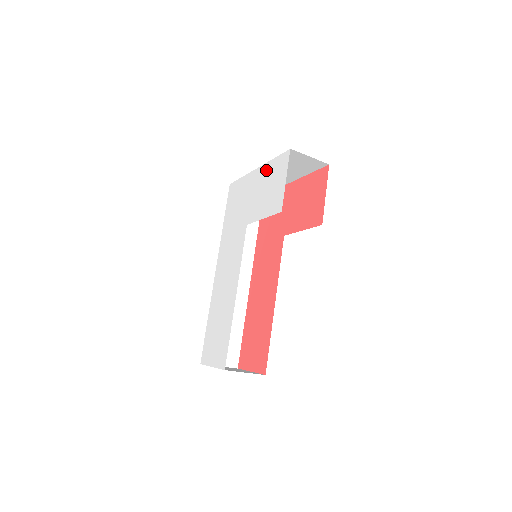
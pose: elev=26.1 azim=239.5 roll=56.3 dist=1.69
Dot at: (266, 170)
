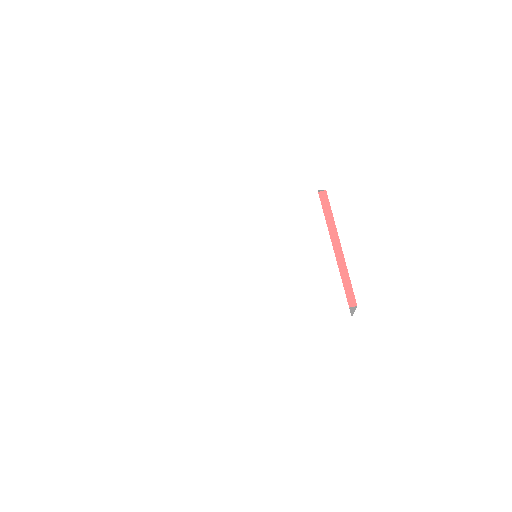
Dot at: (332, 279)
